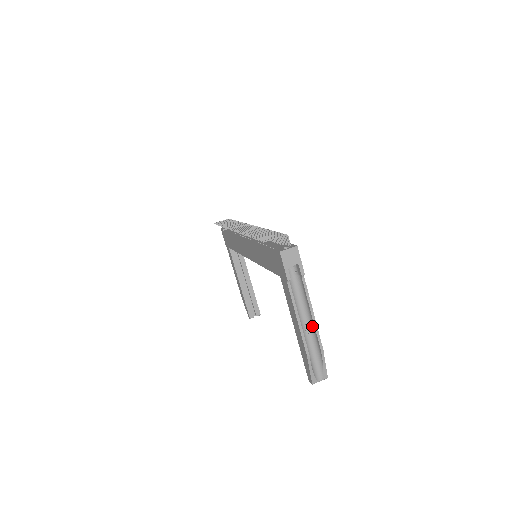
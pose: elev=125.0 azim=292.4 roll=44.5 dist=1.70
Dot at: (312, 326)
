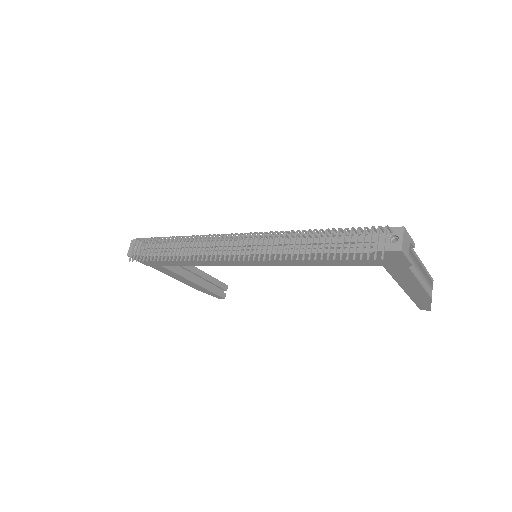
Dot at: (420, 273)
